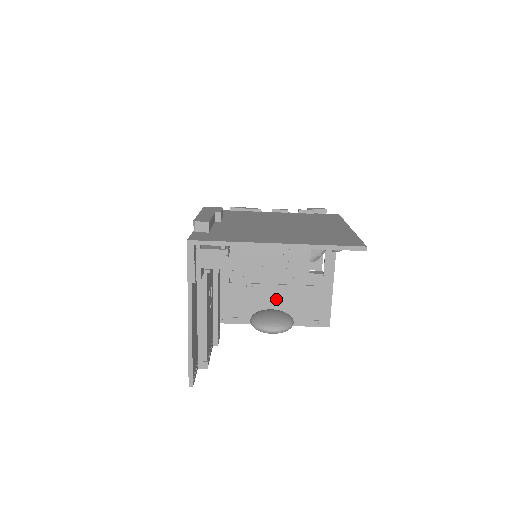
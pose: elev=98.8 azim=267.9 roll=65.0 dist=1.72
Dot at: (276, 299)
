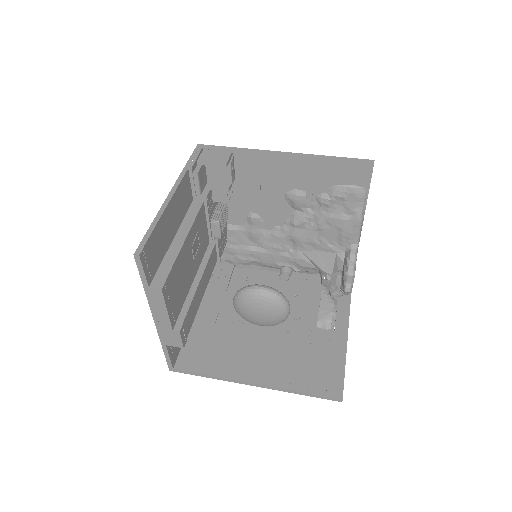
Dot at: (270, 351)
